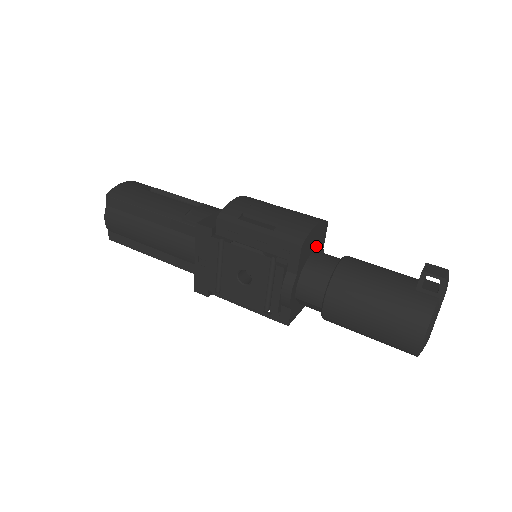
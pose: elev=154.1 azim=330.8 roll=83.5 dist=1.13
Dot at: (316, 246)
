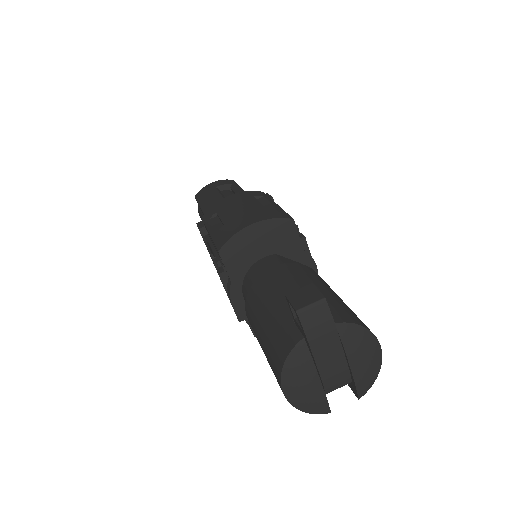
Dot at: (273, 249)
